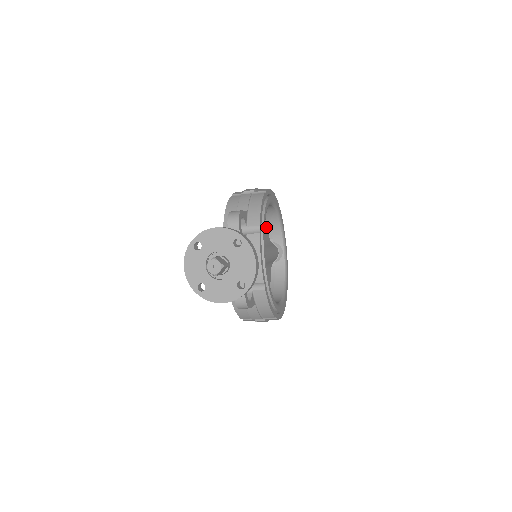
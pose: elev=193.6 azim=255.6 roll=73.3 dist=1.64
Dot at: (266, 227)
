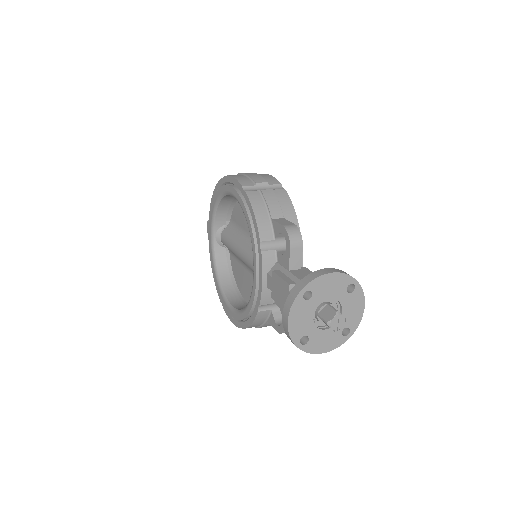
Dot at: occluded
